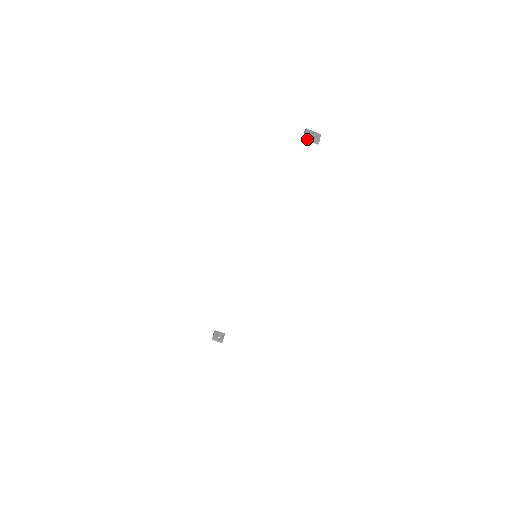
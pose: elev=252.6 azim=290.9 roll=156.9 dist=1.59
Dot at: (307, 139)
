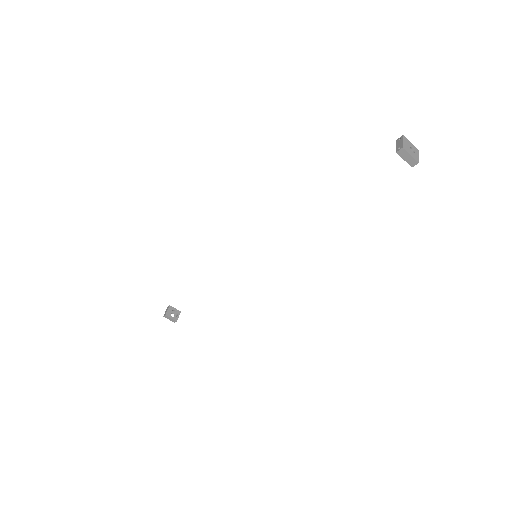
Dot at: (401, 155)
